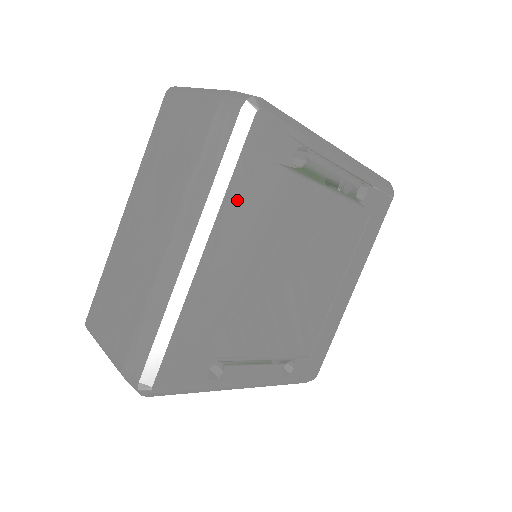
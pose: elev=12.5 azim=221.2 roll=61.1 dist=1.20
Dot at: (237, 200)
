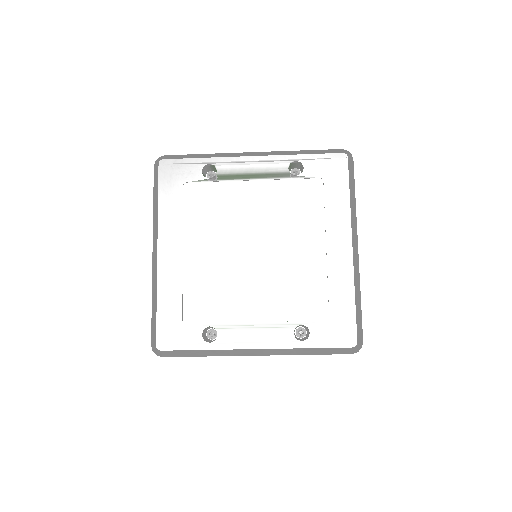
Dot at: (169, 213)
